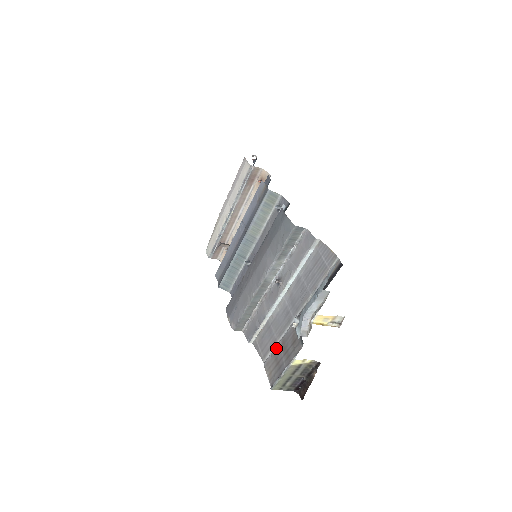
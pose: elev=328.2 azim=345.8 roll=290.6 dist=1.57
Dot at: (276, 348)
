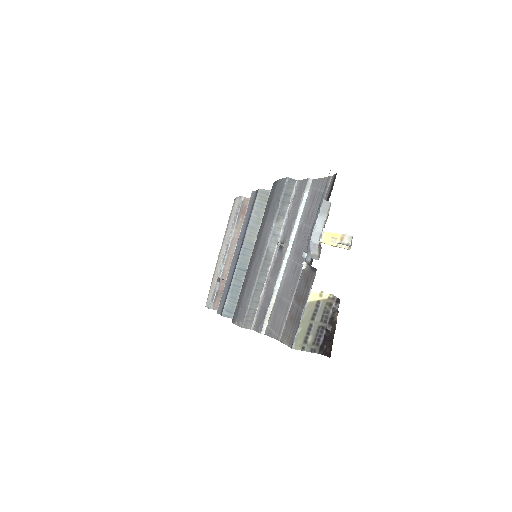
Dot at: (290, 310)
